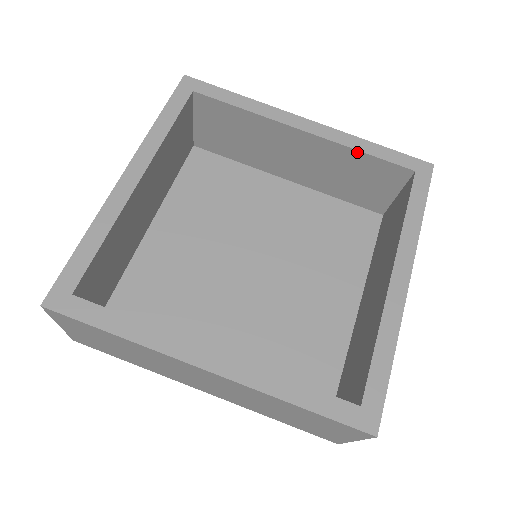
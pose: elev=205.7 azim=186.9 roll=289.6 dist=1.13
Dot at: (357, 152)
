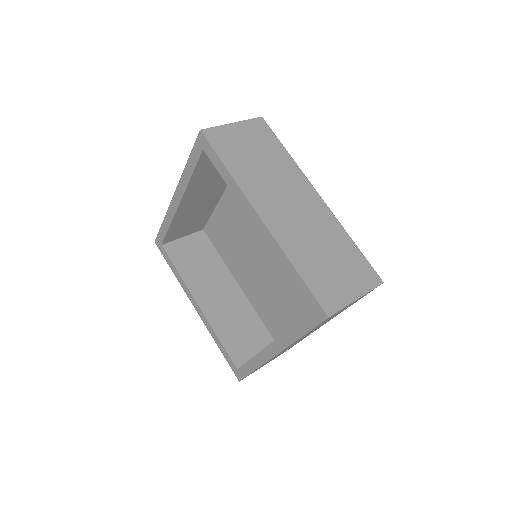
Dot at: (284, 265)
